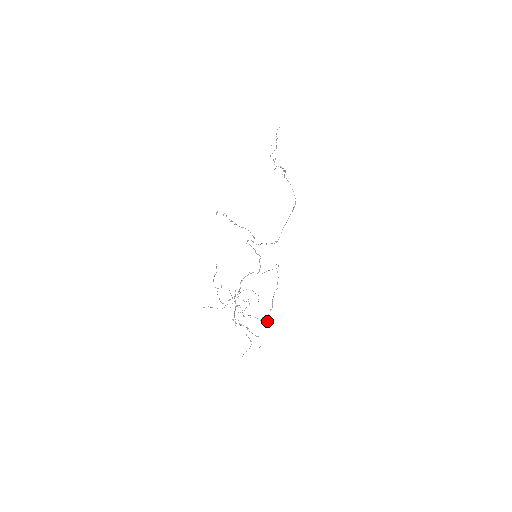
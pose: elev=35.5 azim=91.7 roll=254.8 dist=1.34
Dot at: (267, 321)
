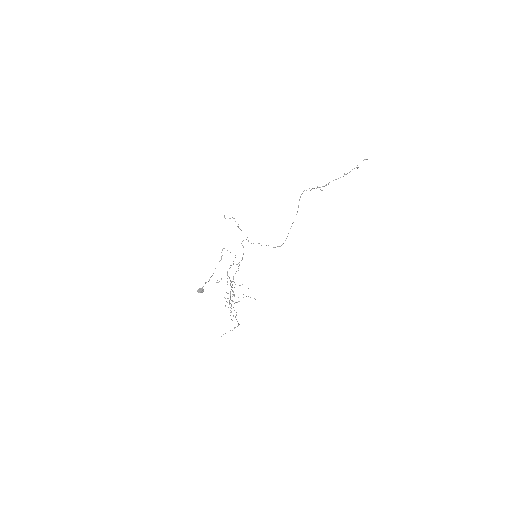
Dot at: (199, 291)
